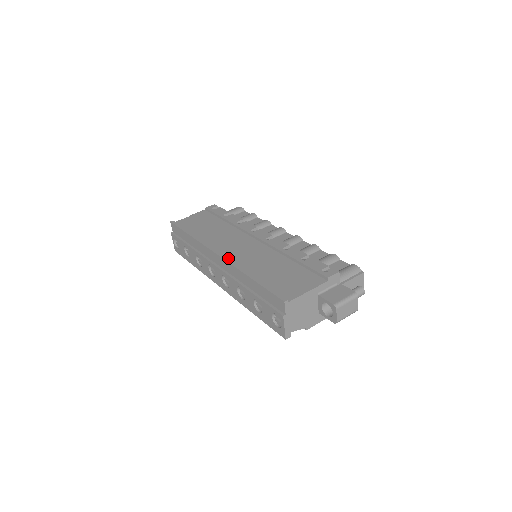
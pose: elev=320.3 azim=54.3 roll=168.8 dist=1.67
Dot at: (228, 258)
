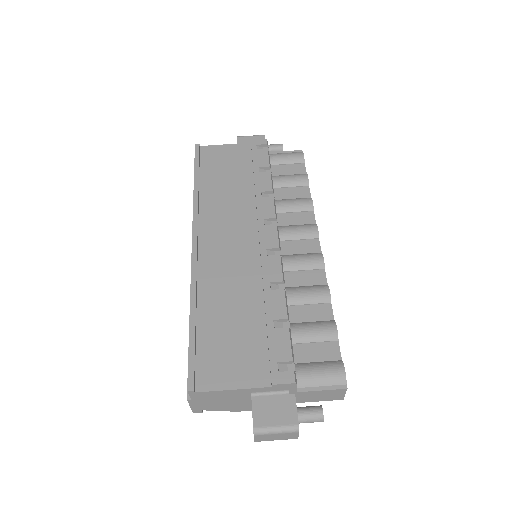
Dot at: (200, 256)
